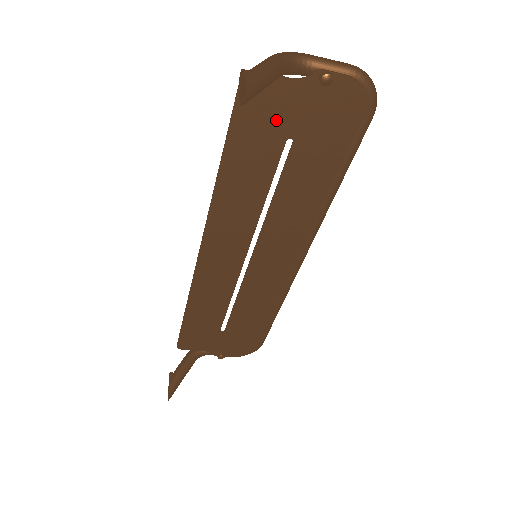
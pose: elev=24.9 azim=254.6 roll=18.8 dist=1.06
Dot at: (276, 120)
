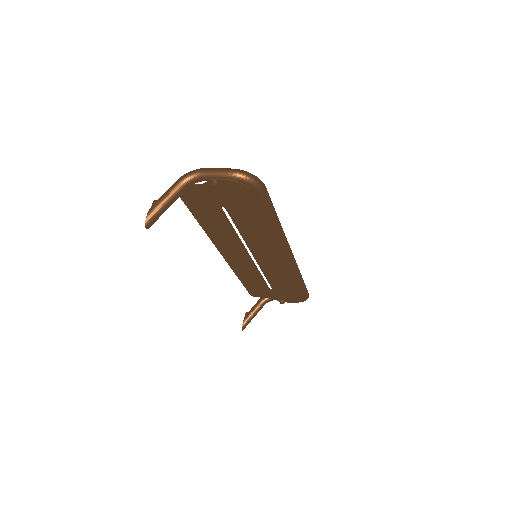
Dot at: (207, 201)
